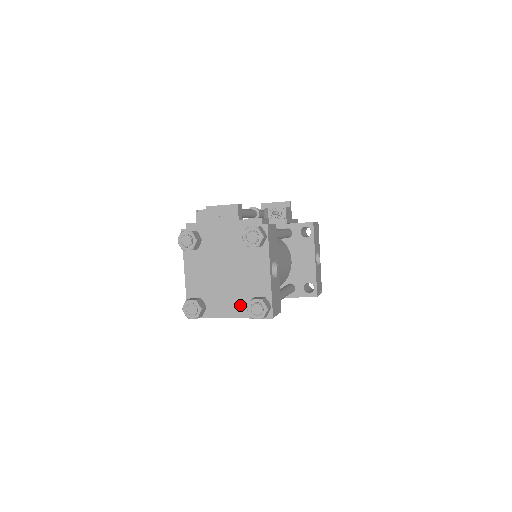
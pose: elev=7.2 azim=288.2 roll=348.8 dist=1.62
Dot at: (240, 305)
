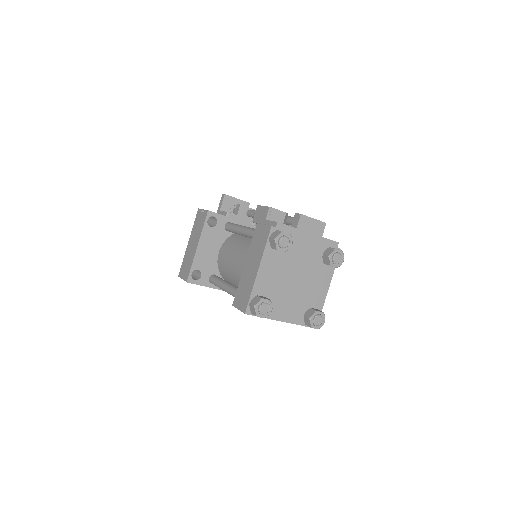
Dot at: (296, 312)
